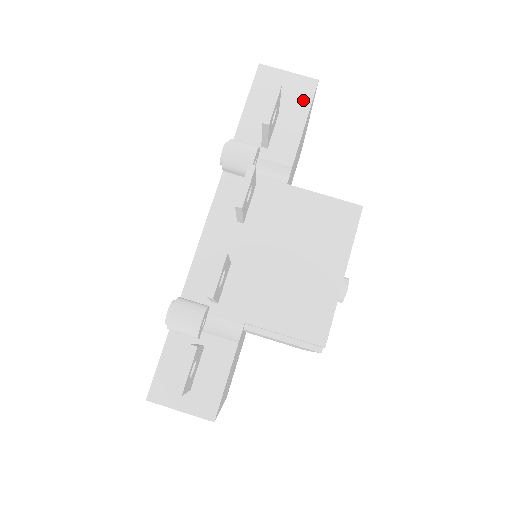
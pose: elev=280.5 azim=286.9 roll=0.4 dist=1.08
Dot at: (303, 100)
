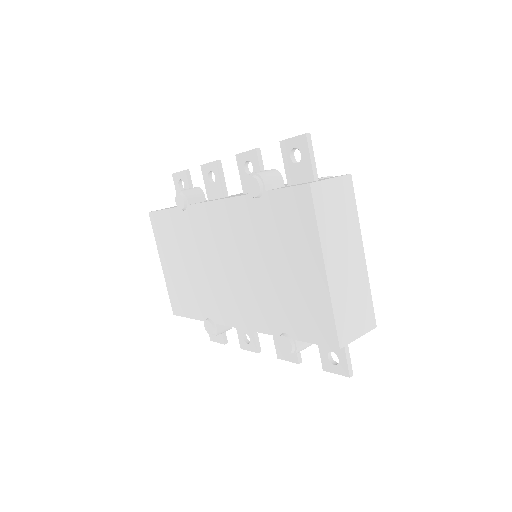
Dot at: occluded
